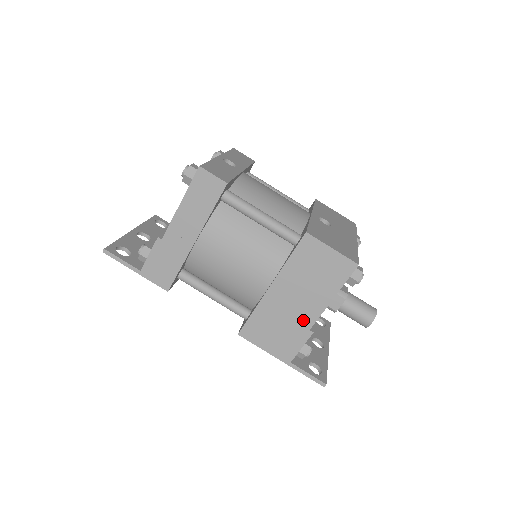
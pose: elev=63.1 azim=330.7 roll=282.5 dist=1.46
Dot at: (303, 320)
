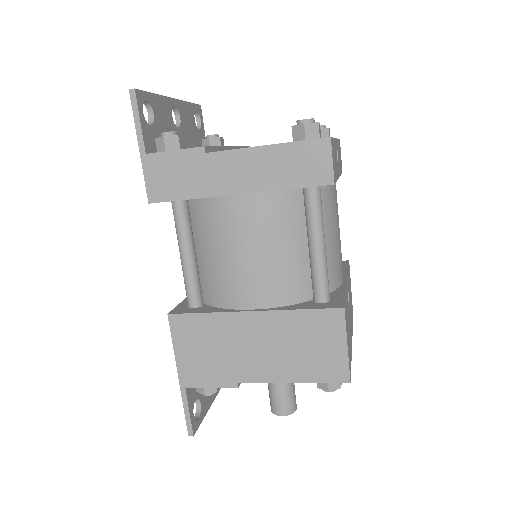
Dot at: (243, 369)
